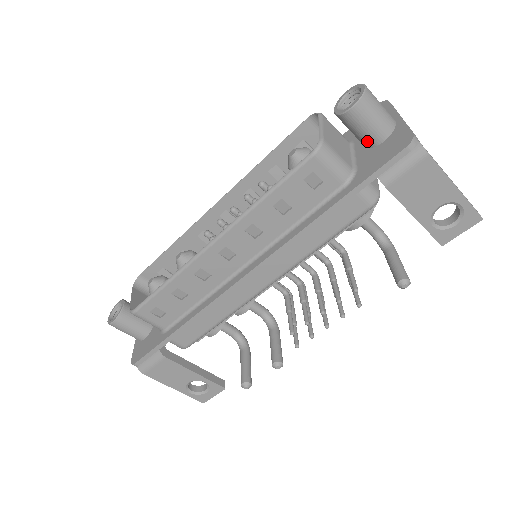
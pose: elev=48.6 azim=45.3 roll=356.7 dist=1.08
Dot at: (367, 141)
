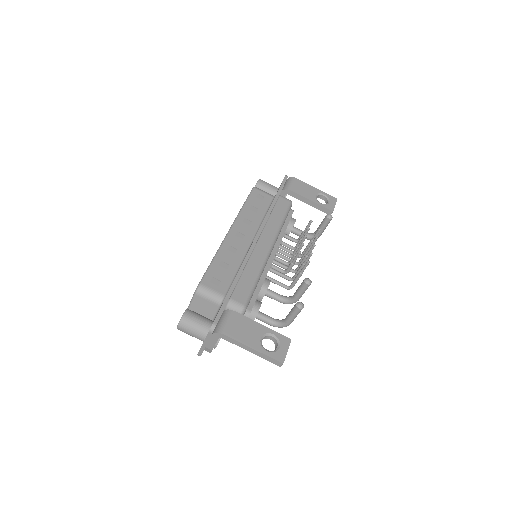
Dot at: (272, 193)
